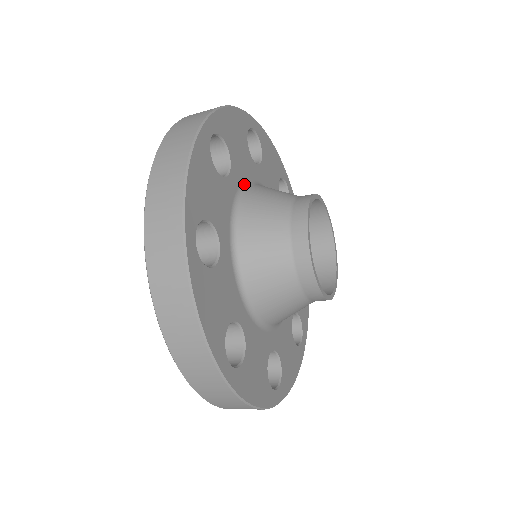
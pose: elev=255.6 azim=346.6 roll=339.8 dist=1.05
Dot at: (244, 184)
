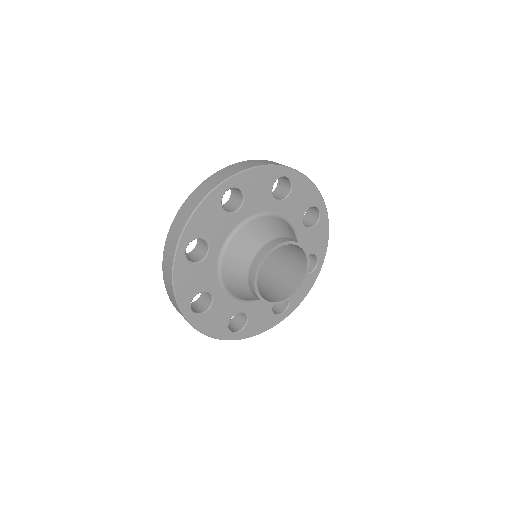
Dot at: (283, 217)
